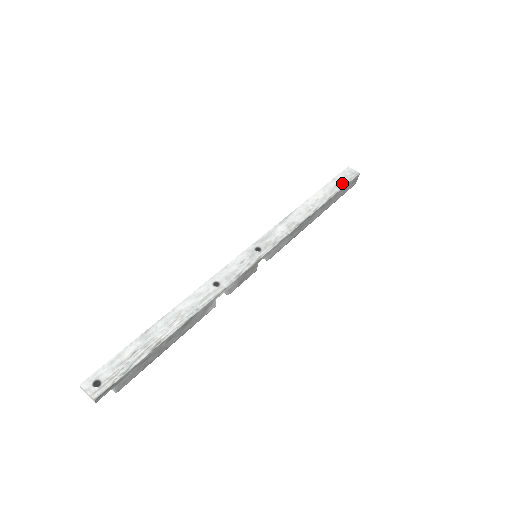
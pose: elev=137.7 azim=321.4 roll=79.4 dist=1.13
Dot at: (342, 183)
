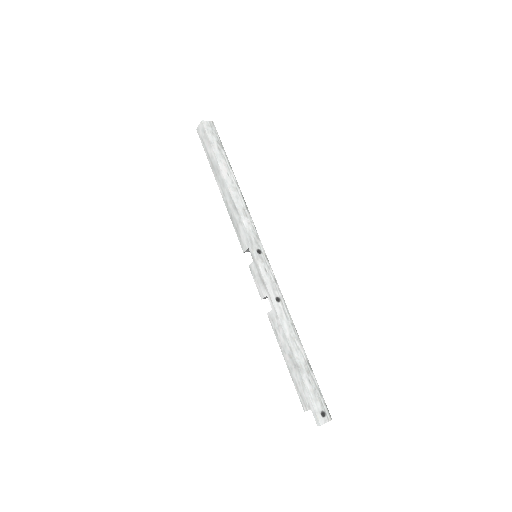
Dot at: (218, 143)
